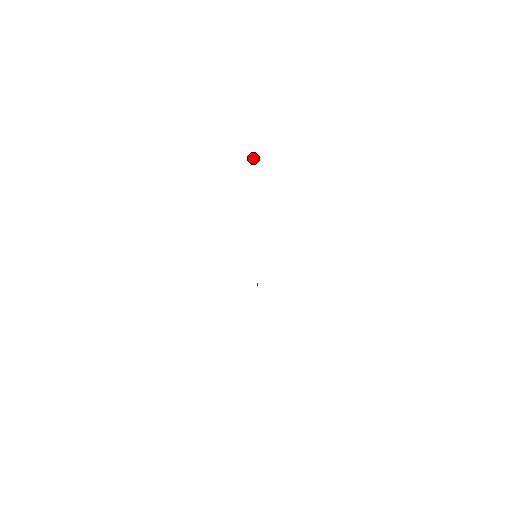
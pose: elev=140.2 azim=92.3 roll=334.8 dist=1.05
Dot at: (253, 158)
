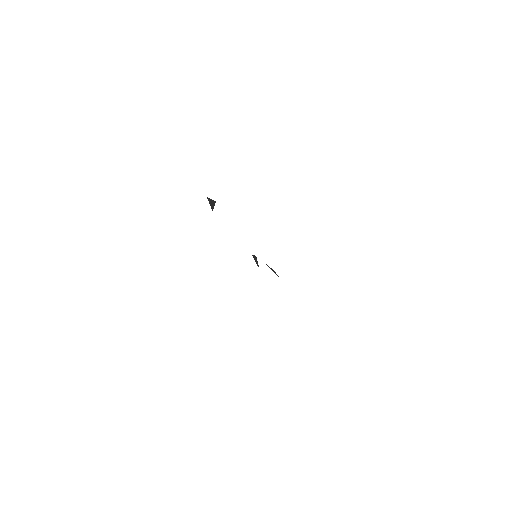
Dot at: (214, 202)
